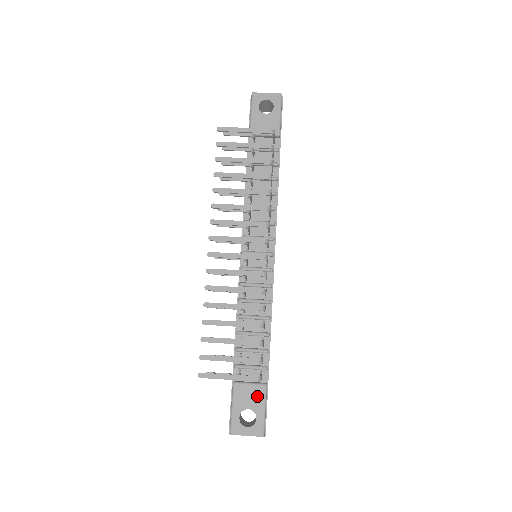
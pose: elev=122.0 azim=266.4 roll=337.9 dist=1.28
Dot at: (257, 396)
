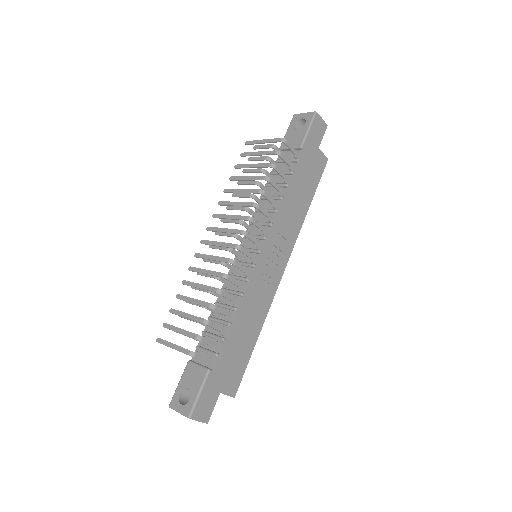
Dot at: (198, 378)
